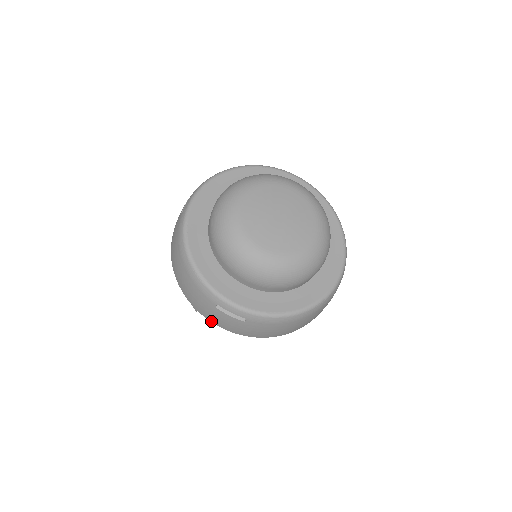
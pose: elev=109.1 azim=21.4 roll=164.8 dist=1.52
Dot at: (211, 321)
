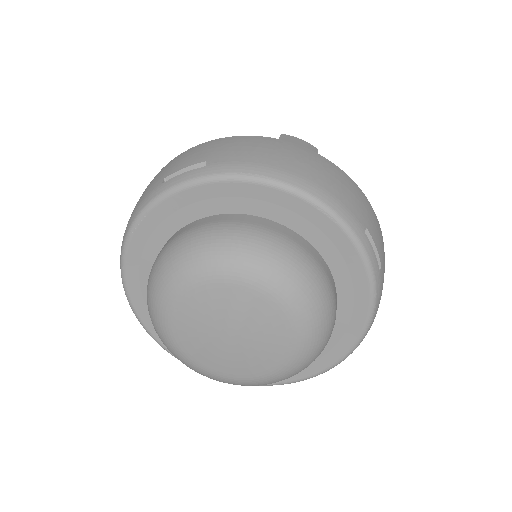
Dot at: occluded
